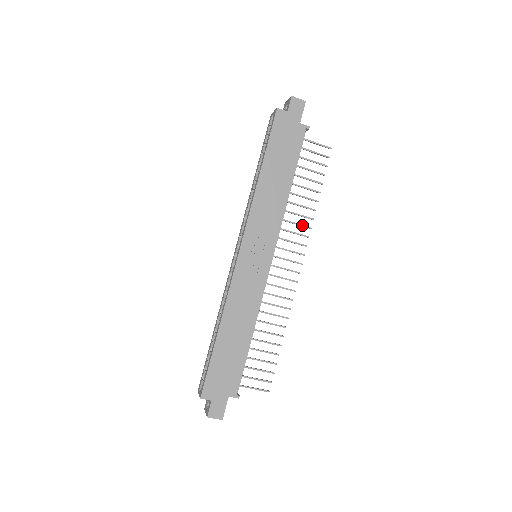
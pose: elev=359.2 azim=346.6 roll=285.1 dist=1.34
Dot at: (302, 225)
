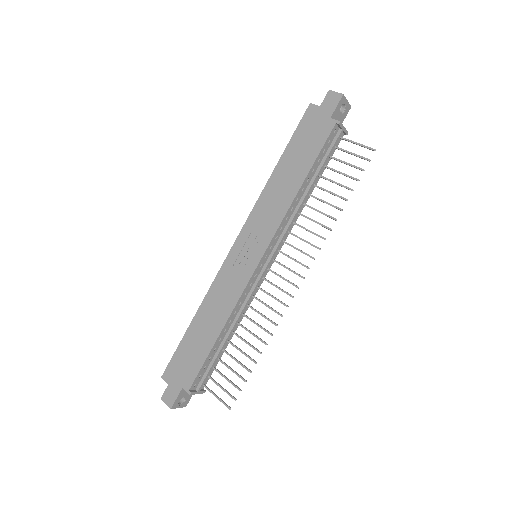
Dot at: (316, 234)
